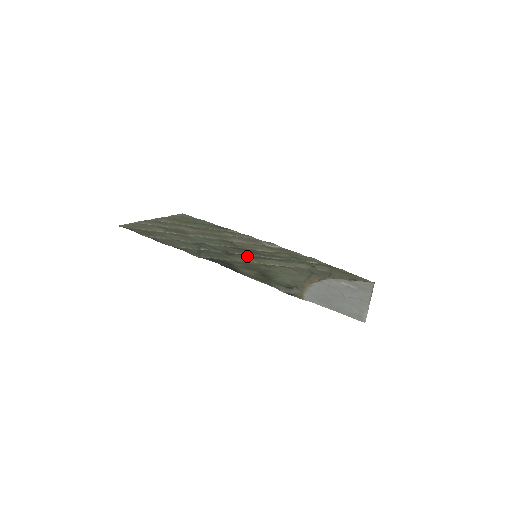
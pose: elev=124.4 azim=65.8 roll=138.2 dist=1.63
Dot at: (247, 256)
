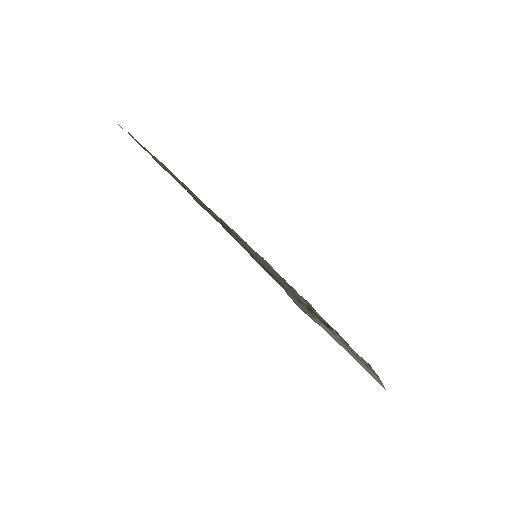
Dot at: occluded
